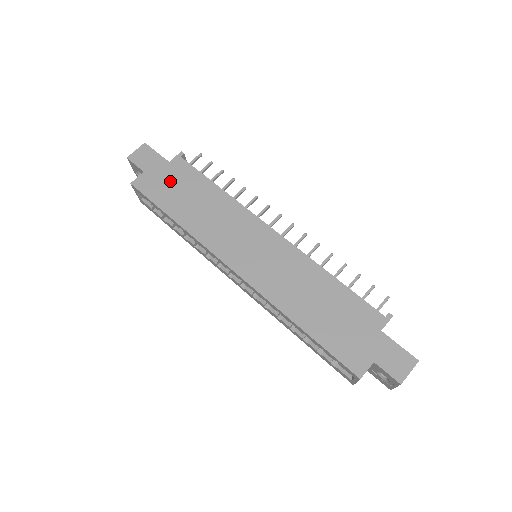
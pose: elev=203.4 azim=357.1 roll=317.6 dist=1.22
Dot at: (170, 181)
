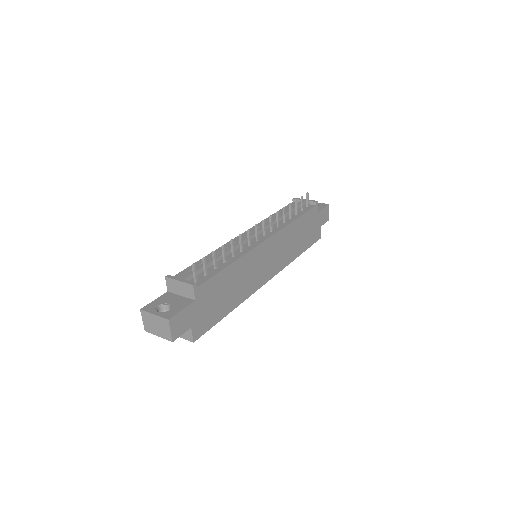
Dot at: (209, 305)
